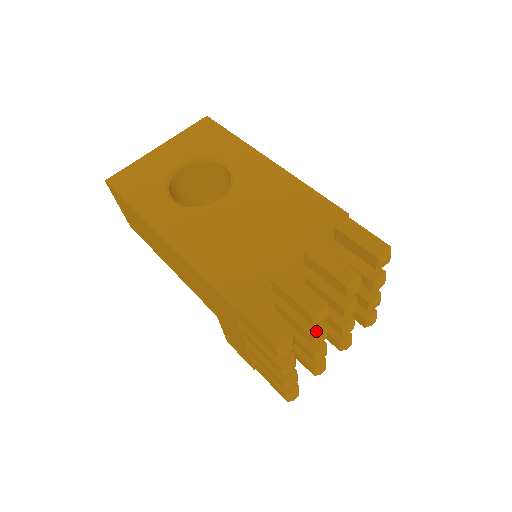
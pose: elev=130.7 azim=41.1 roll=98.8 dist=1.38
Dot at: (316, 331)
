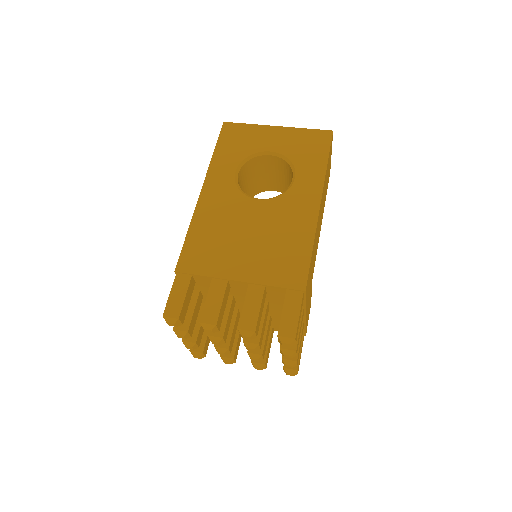
Dot at: (213, 334)
